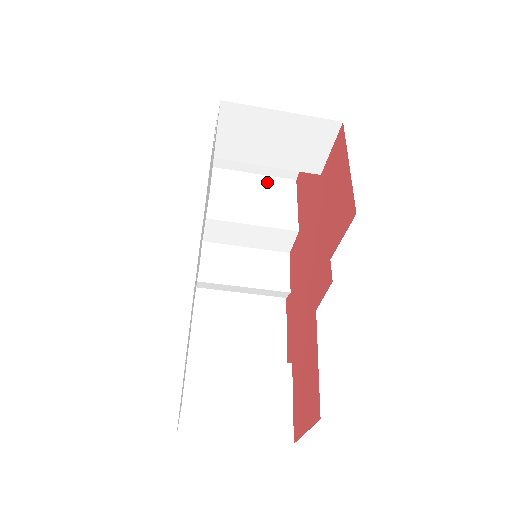
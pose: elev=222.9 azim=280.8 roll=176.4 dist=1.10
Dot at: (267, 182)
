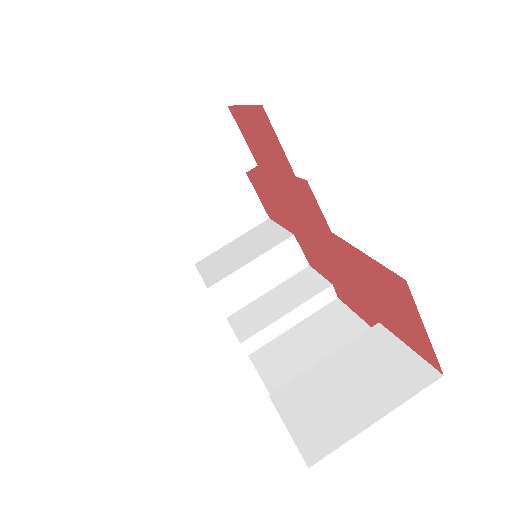
Dot at: (246, 236)
